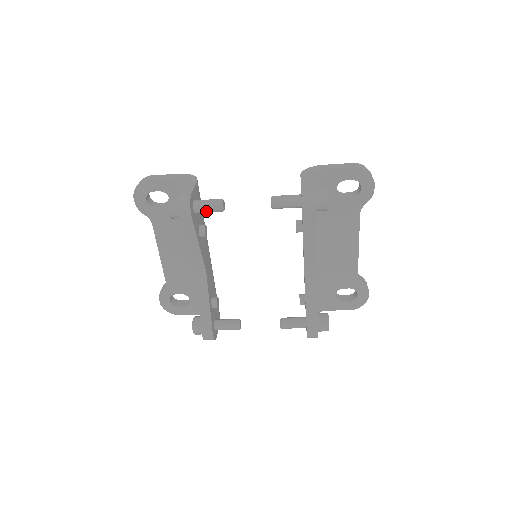
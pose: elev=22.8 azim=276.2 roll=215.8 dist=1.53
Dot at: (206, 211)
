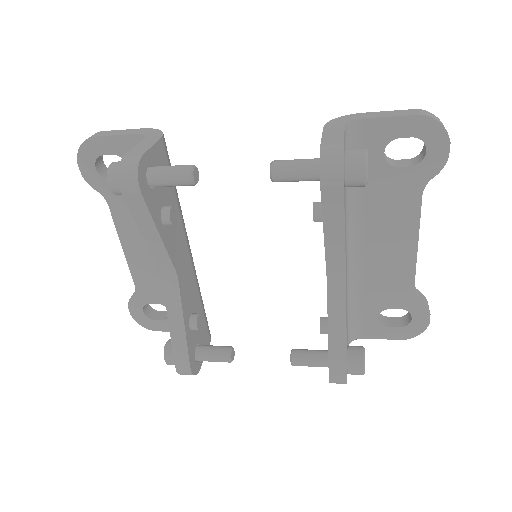
Dot at: (167, 184)
